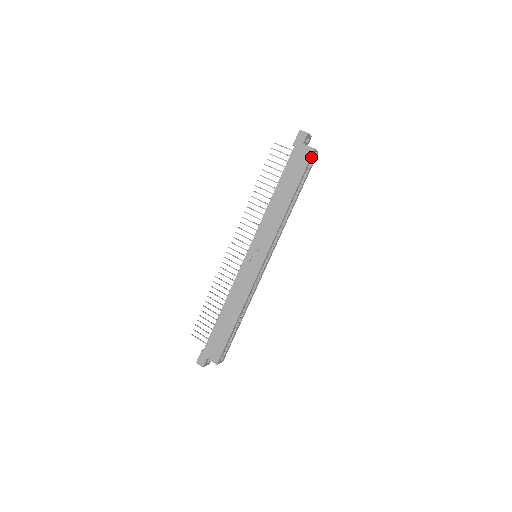
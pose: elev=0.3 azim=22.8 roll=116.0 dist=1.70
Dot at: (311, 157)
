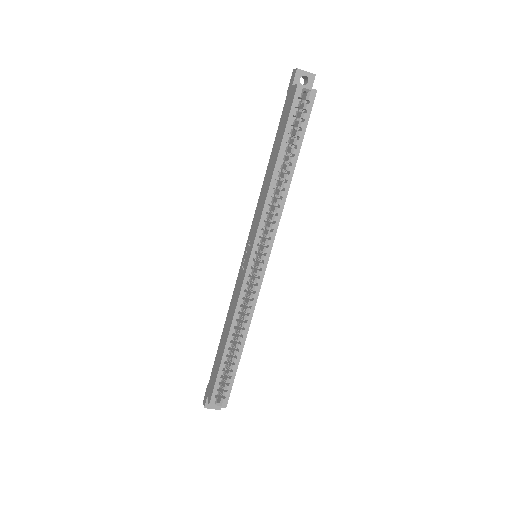
Dot at: (295, 98)
